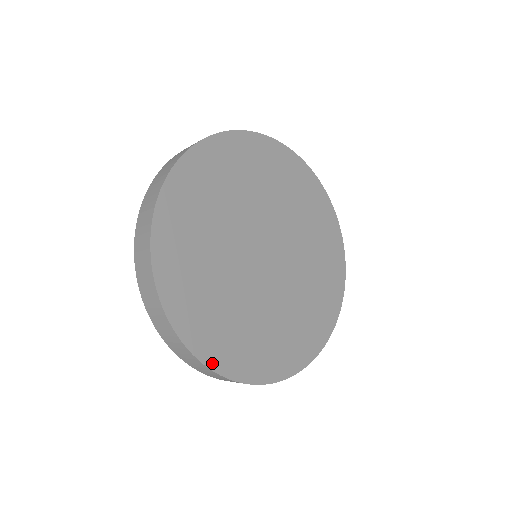
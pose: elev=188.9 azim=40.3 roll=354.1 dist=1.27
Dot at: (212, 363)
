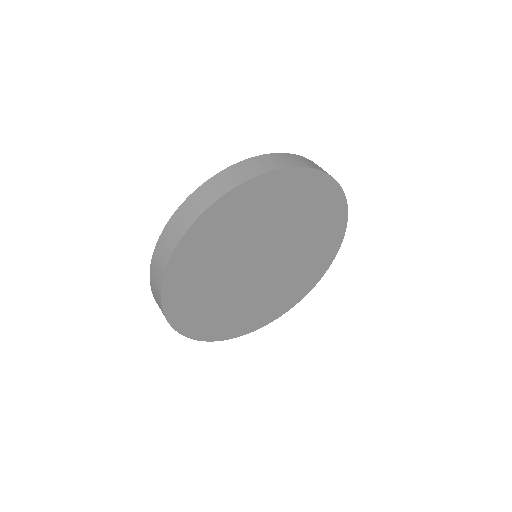
Dot at: (198, 337)
